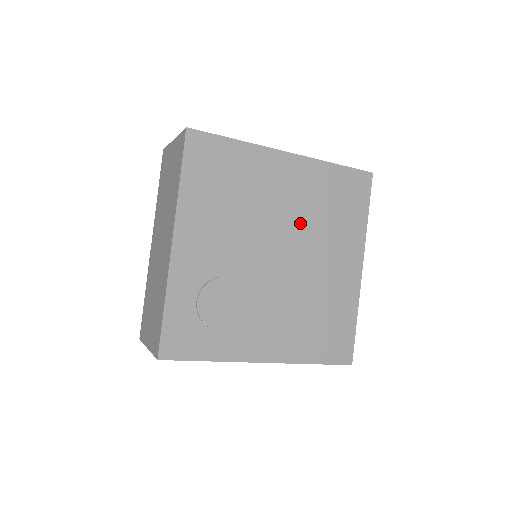
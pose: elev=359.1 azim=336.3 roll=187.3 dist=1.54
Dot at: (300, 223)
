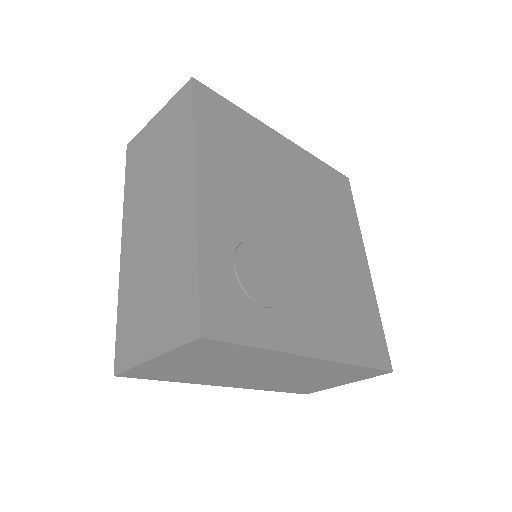
Dot at: (309, 204)
